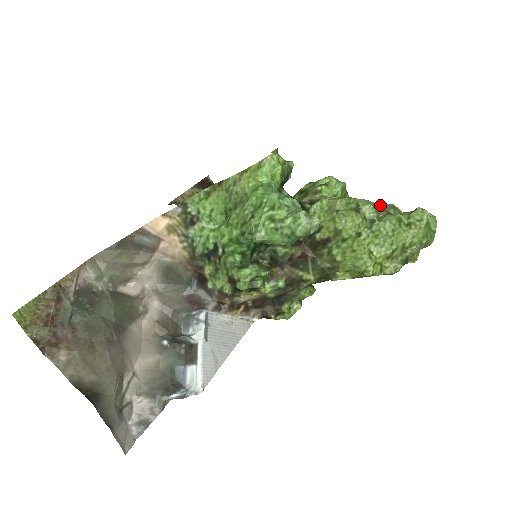
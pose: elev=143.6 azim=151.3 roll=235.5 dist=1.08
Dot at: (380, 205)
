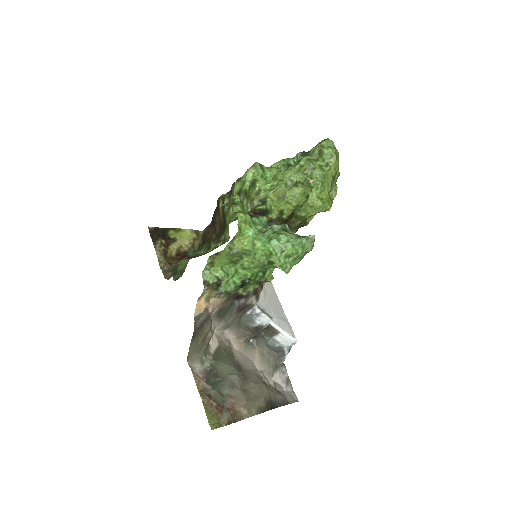
Dot at: (300, 166)
